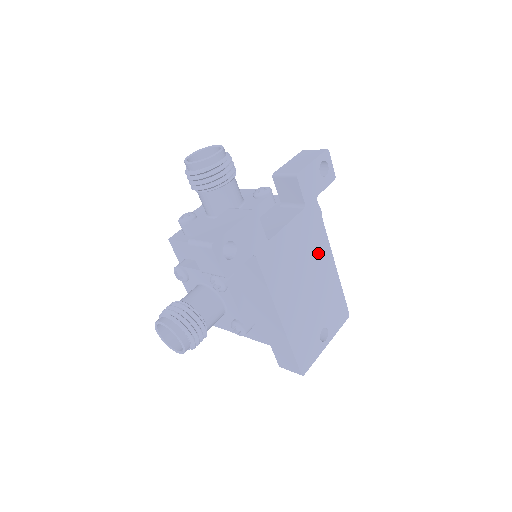
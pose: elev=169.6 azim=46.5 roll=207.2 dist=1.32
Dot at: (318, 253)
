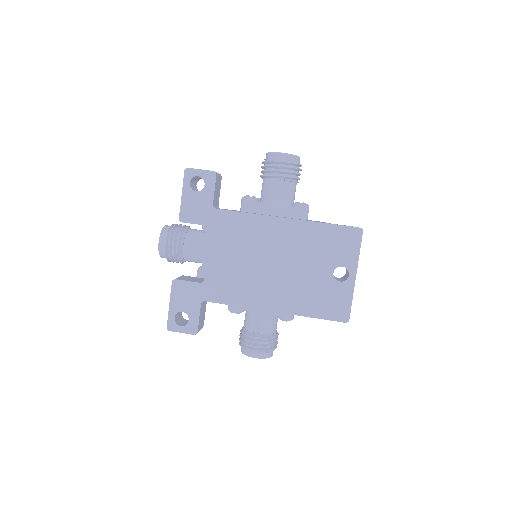
Dot at: (260, 235)
